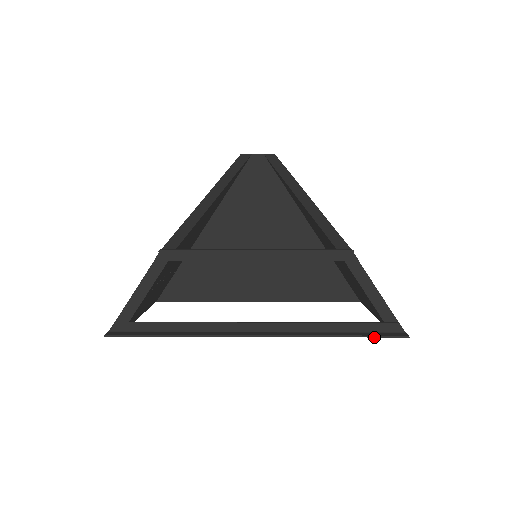
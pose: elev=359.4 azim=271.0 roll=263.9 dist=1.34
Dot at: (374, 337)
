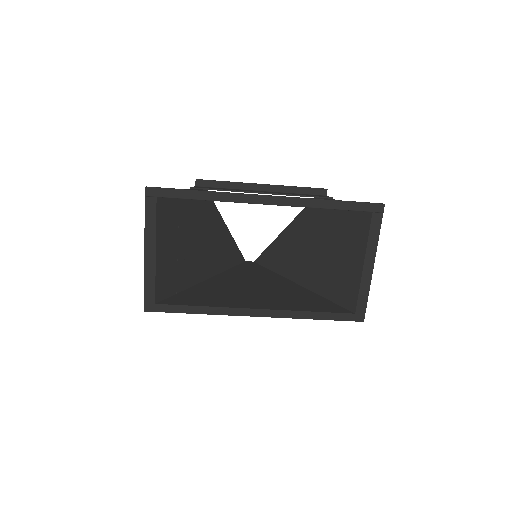
Dot at: (358, 202)
